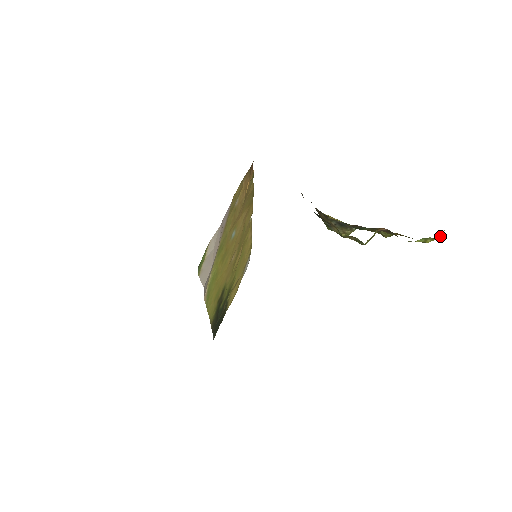
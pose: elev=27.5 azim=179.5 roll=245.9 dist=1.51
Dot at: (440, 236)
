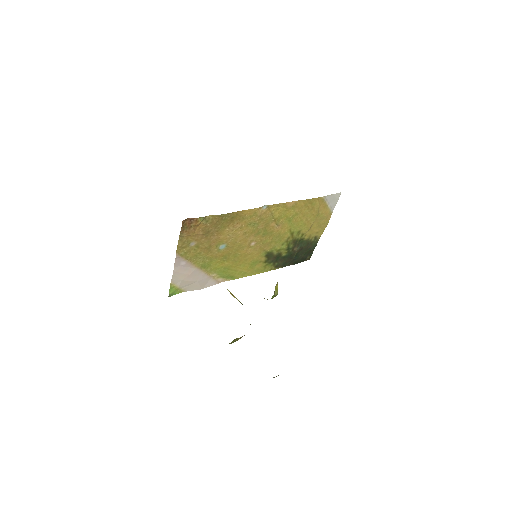
Dot at: occluded
